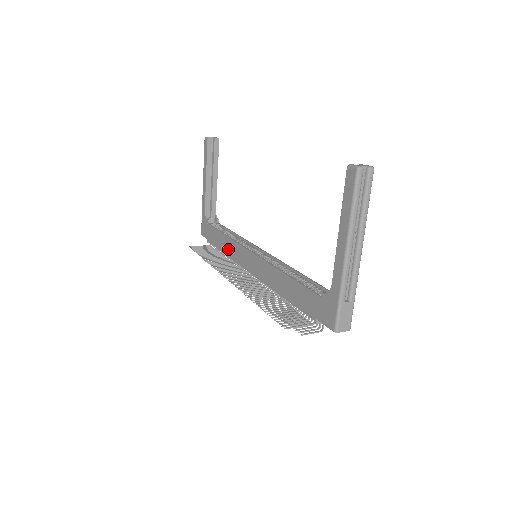
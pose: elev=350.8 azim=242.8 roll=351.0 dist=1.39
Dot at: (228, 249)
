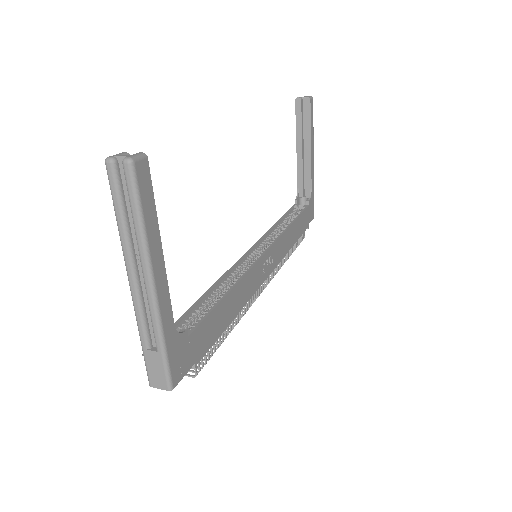
Dot at: occluded
